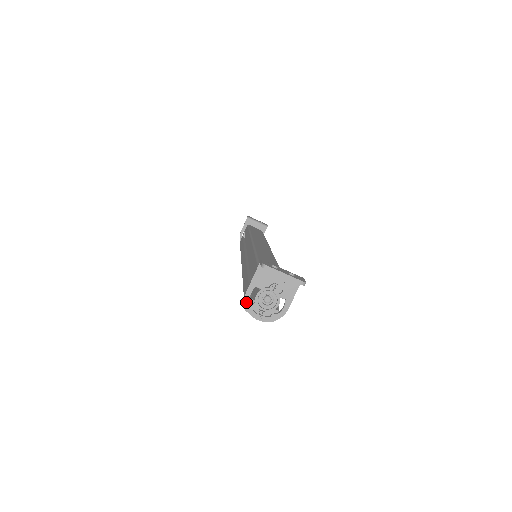
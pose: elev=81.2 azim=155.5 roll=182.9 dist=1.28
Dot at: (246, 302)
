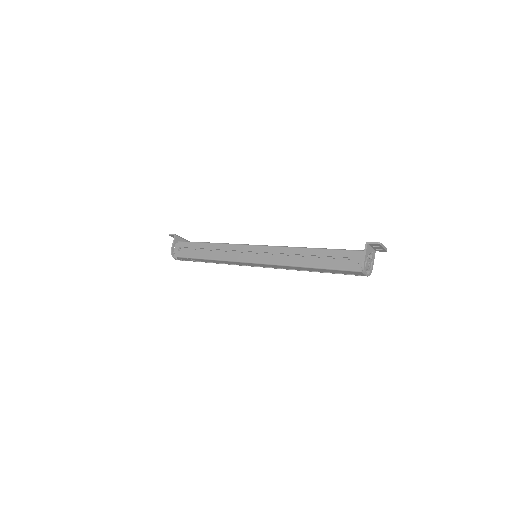
Dot at: (364, 267)
